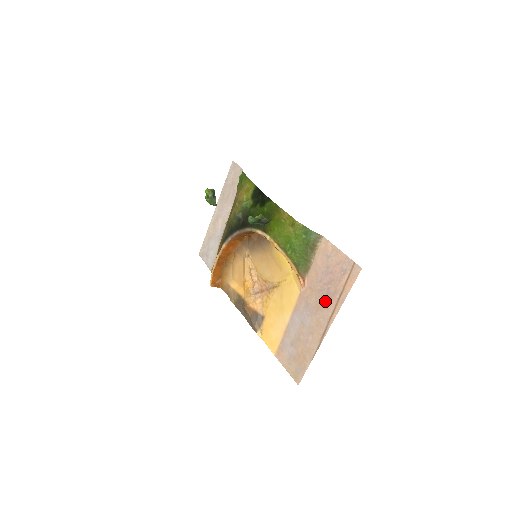
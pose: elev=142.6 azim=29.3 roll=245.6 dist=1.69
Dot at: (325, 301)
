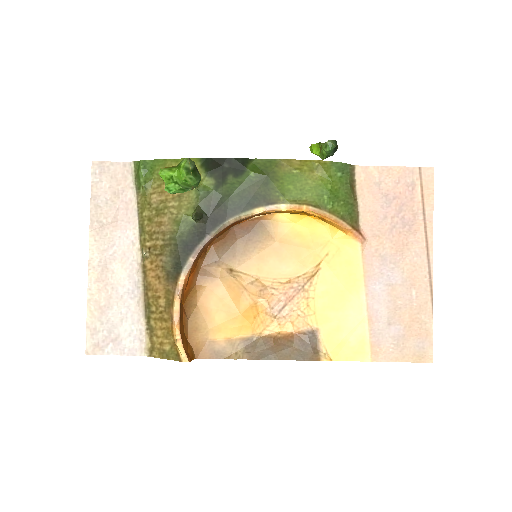
Dot at: (407, 235)
